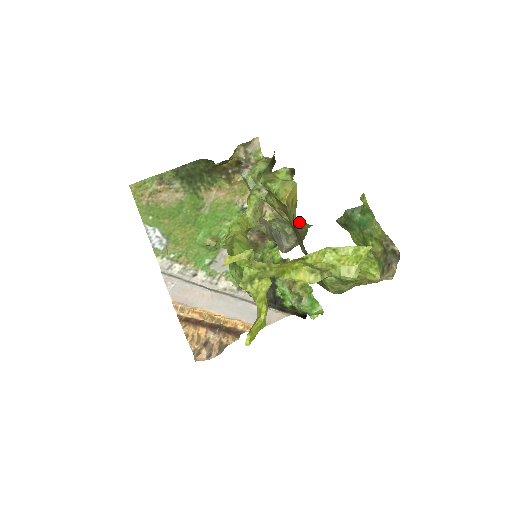
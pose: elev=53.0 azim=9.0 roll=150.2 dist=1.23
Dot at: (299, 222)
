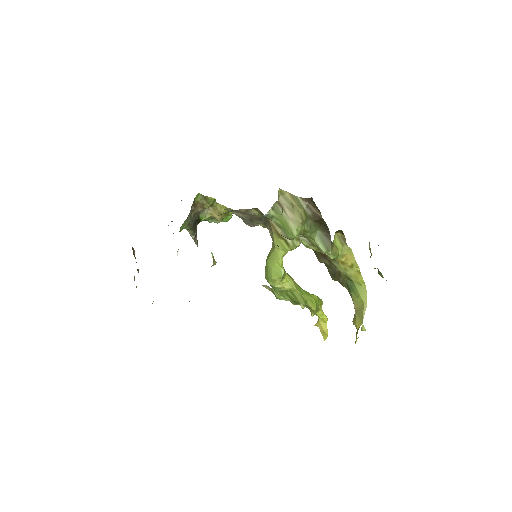
Dot at: occluded
